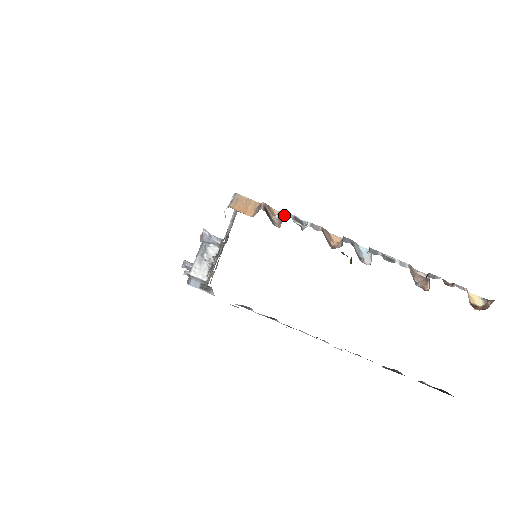
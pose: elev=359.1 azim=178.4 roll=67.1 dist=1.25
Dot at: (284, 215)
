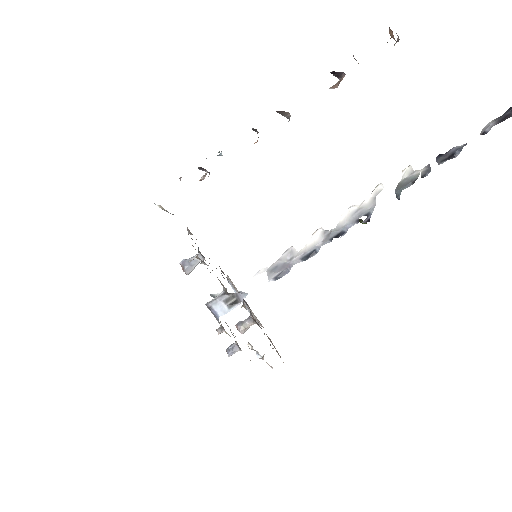
Dot at: occluded
